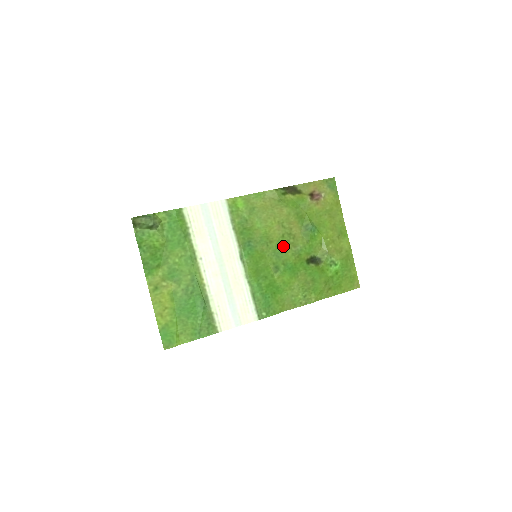
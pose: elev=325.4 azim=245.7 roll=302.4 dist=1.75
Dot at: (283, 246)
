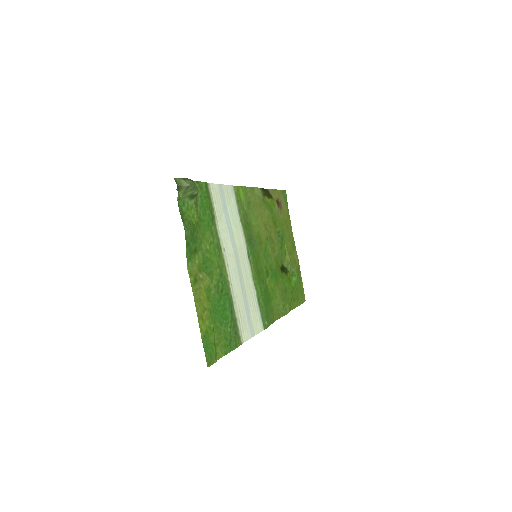
Dot at: (268, 250)
